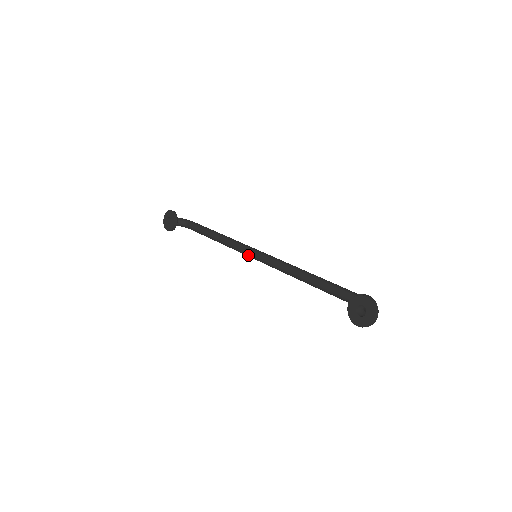
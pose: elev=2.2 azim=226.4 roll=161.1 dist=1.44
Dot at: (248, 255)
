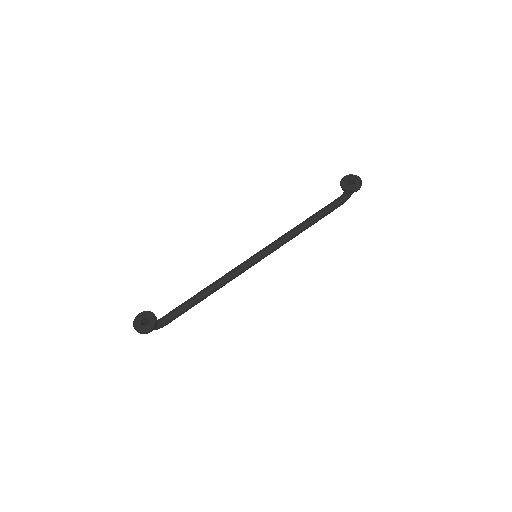
Dot at: (249, 264)
